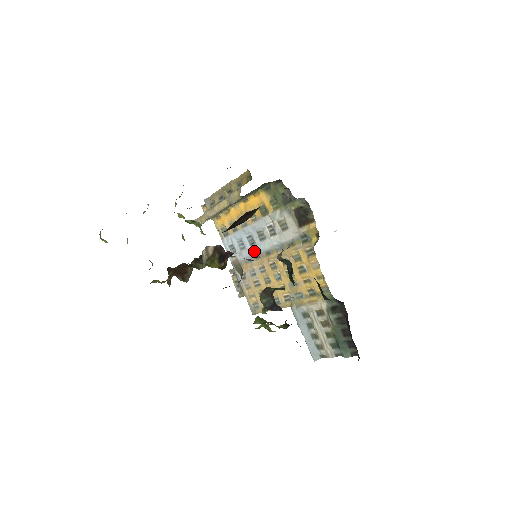
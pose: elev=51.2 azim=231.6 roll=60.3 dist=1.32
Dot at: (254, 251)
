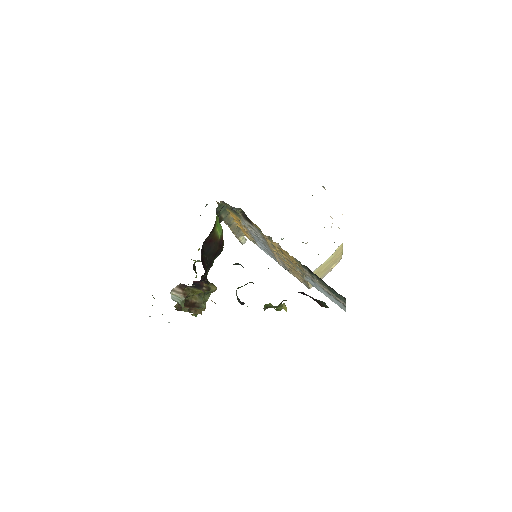
Dot at: occluded
